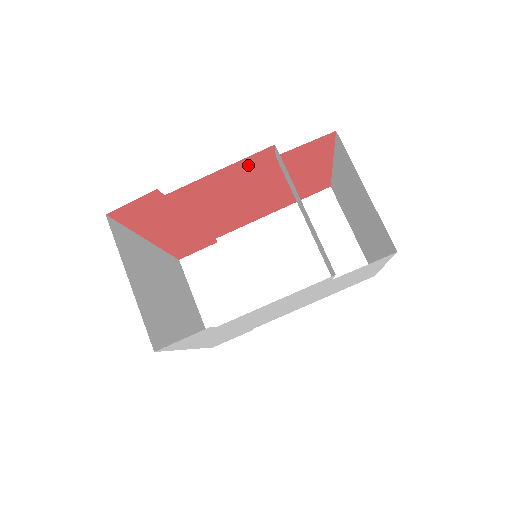
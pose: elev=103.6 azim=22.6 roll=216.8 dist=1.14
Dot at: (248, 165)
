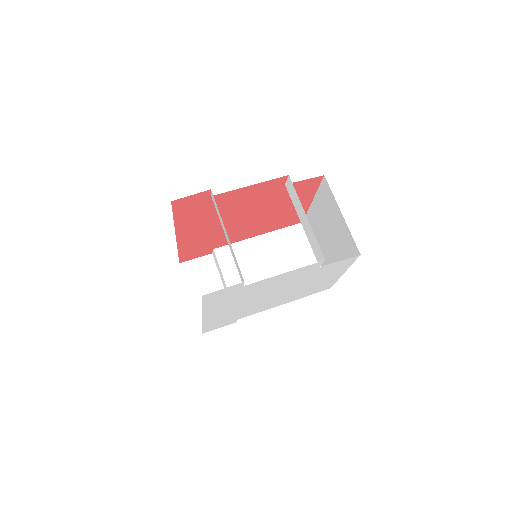
Dot at: (267, 187)
